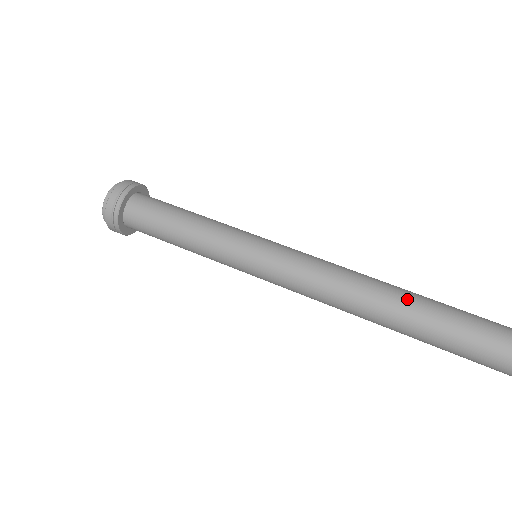
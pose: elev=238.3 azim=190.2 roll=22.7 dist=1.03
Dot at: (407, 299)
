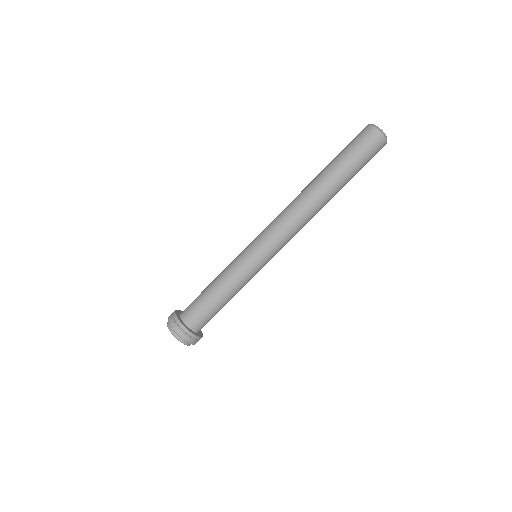
Dot at: (322, 179)
